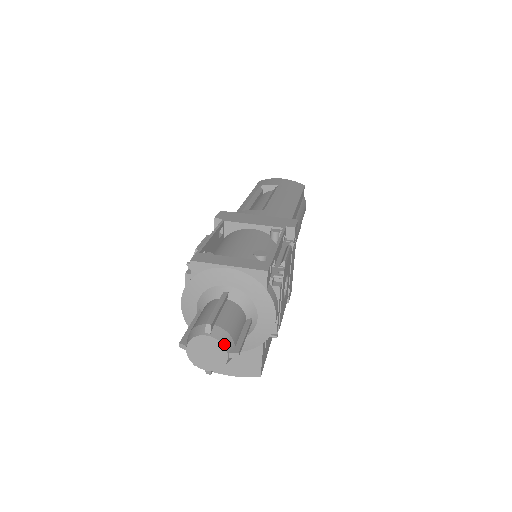
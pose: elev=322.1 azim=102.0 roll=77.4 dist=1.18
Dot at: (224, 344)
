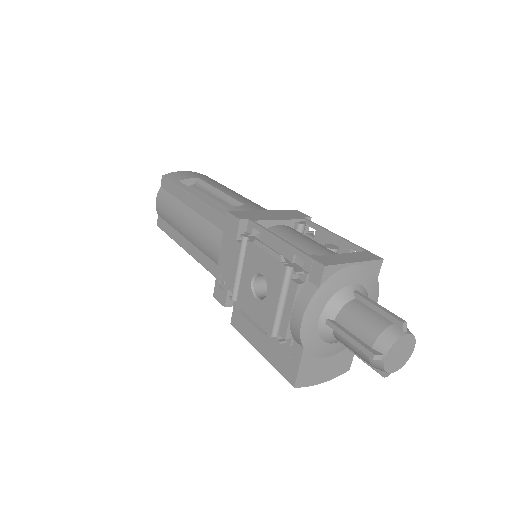
Dot at: (414, 337)
